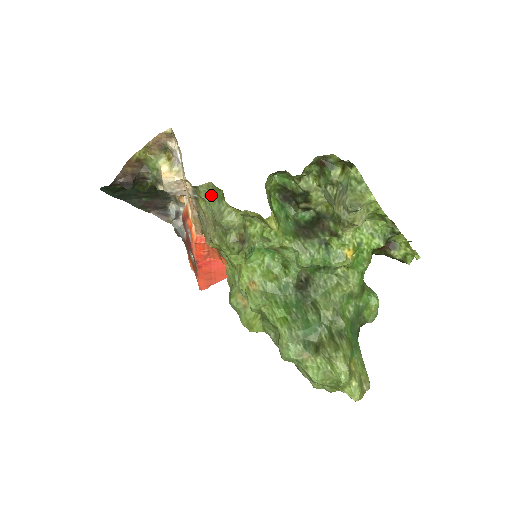
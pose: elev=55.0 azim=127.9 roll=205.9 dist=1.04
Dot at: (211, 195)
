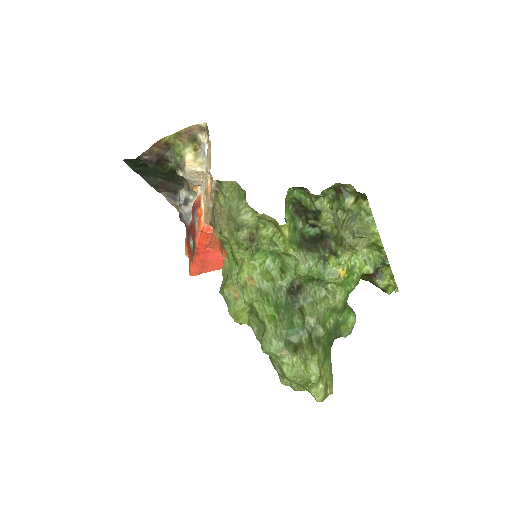
Dot at: (232, 192)
